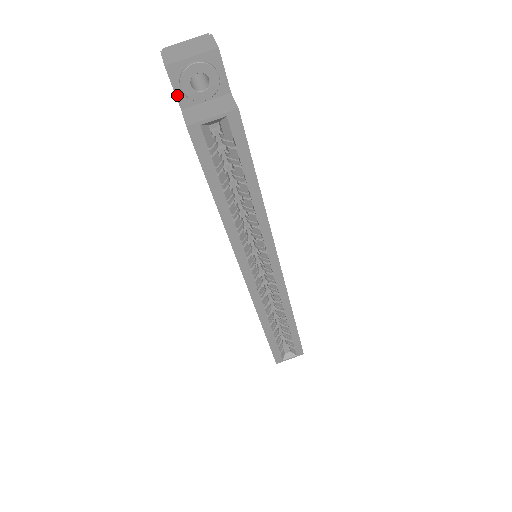
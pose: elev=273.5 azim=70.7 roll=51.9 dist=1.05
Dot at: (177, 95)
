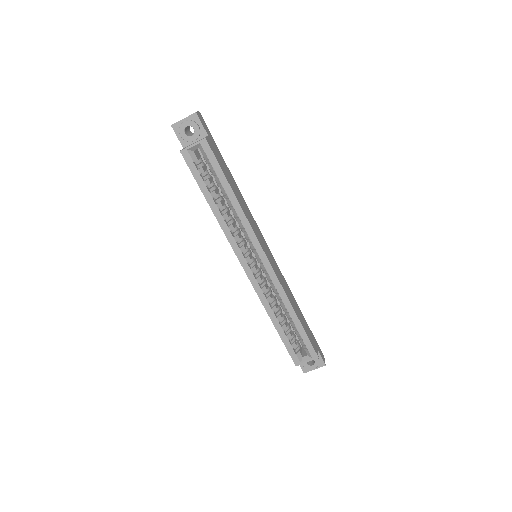
Dot at: (180, 140)
